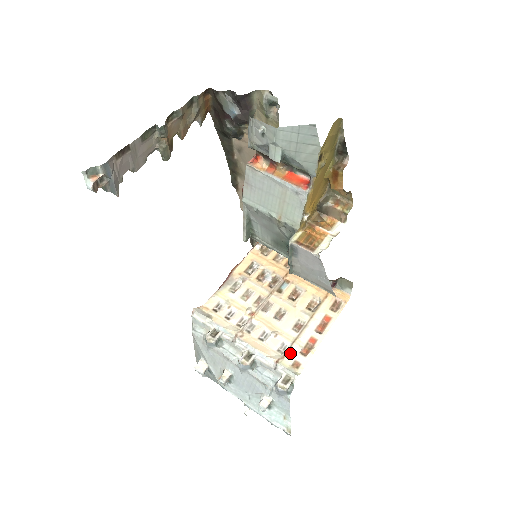
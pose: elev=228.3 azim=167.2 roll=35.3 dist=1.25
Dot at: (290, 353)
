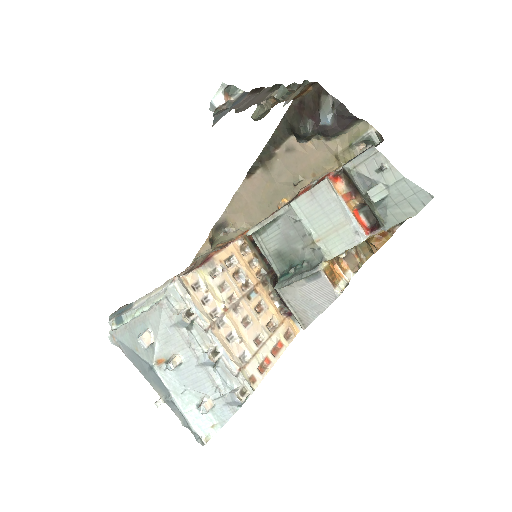
Dot at: (250, 365)
